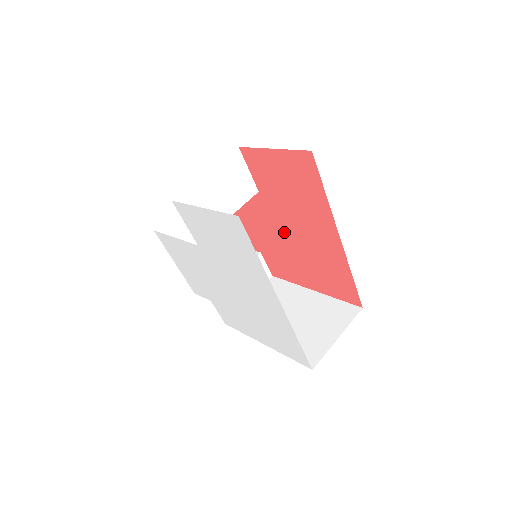
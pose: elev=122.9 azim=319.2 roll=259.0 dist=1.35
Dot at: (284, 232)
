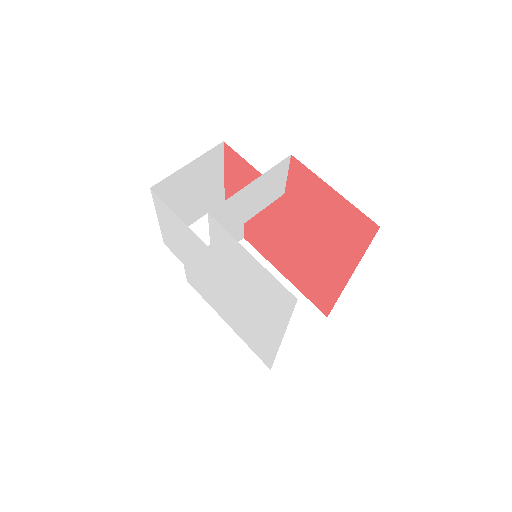
Dot at: (288, 232)
